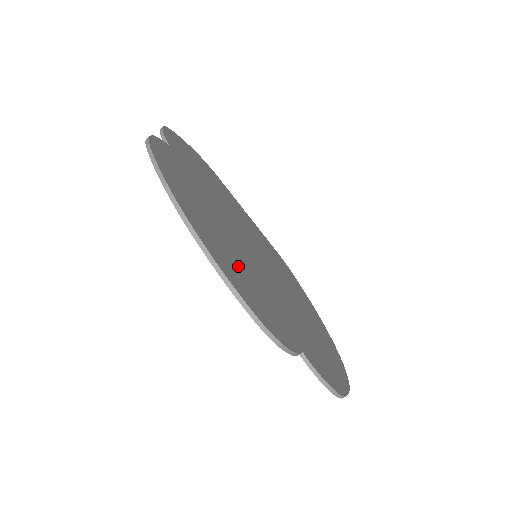
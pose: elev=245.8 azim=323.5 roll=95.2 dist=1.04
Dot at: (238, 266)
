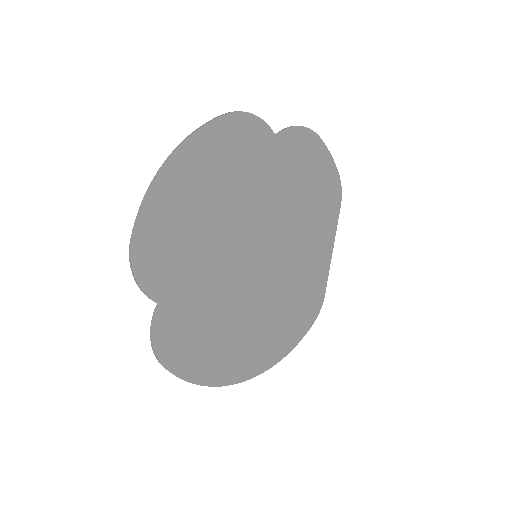
Dot at: (186, 222)
